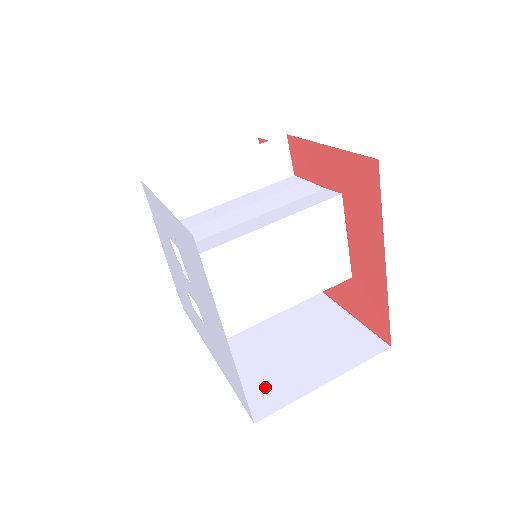
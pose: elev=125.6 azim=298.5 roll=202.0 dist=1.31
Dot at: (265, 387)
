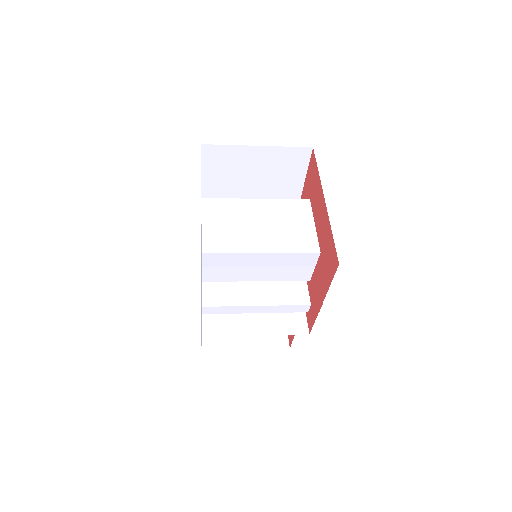
Dot at: occluded
